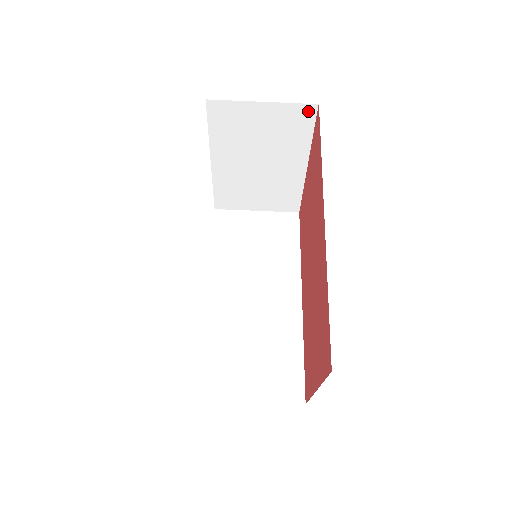
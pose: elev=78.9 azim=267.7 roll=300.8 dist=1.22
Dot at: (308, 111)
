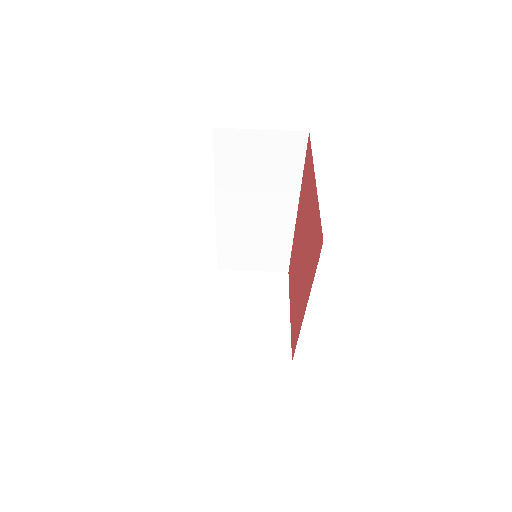
Dot at: occluded
